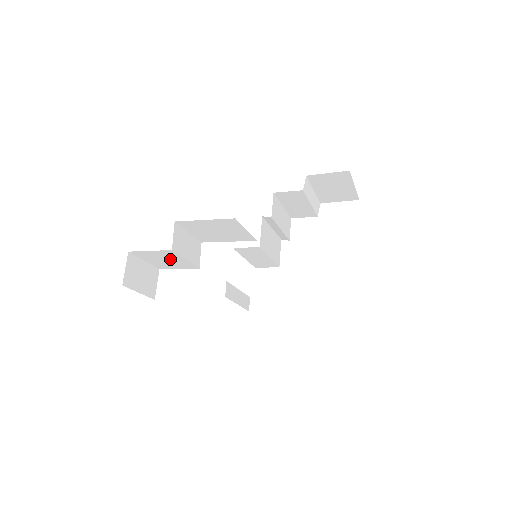
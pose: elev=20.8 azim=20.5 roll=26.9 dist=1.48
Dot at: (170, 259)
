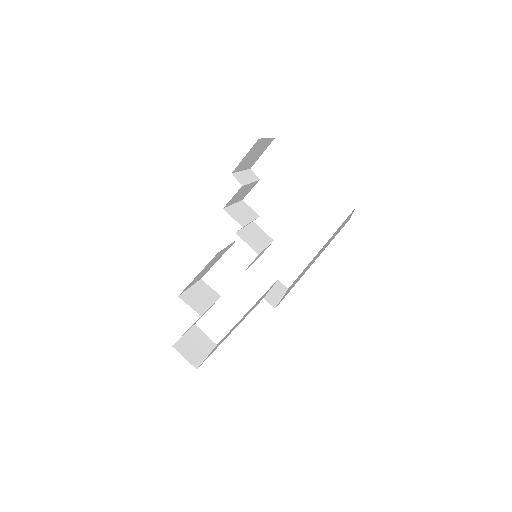
Dot at: (200, 317)
